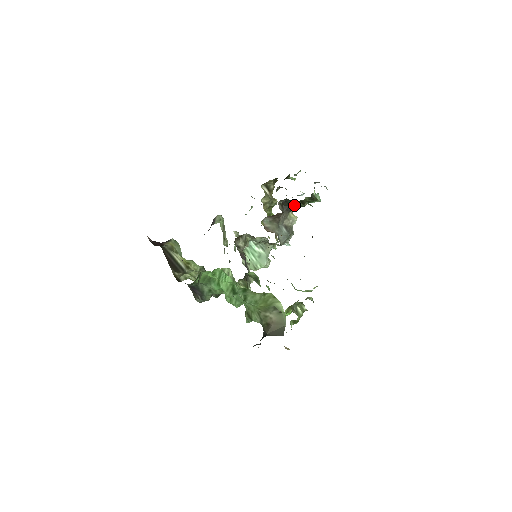
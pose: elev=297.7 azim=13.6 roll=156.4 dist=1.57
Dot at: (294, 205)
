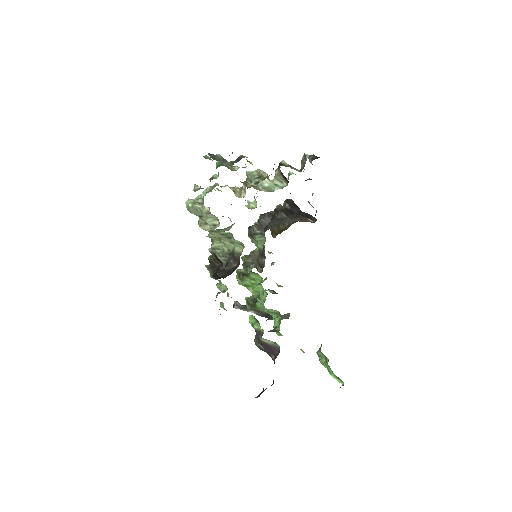
Dot at: occluded
